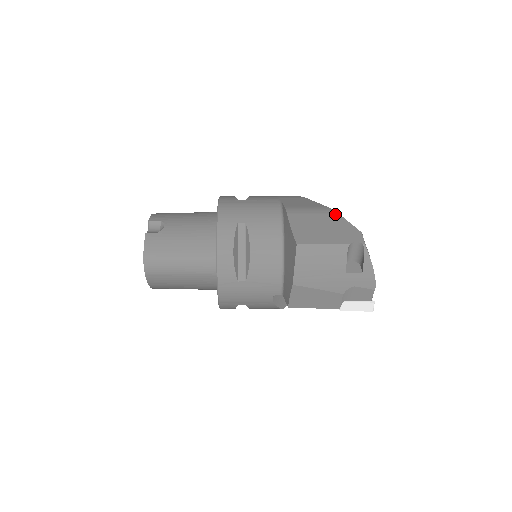
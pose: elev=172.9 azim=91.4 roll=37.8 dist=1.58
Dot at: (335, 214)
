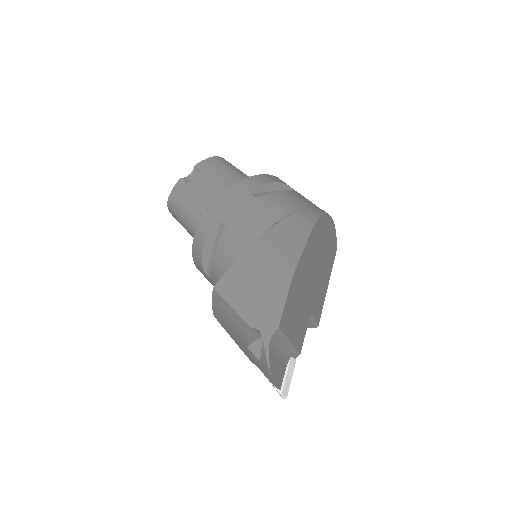
Dot at: (286, 281)
